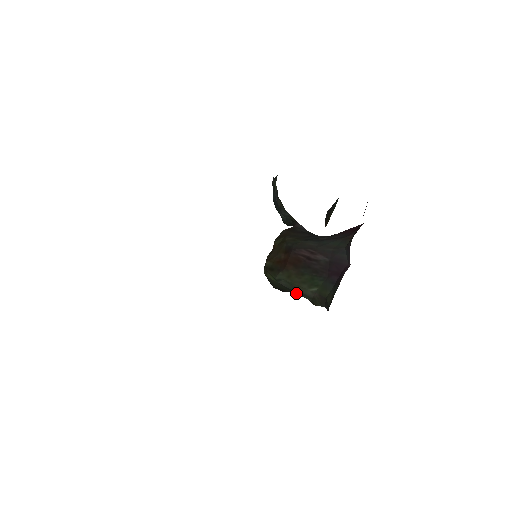
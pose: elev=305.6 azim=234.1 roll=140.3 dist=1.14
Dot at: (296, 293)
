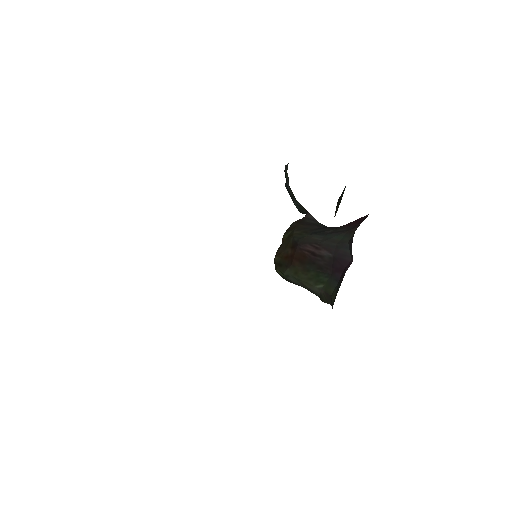
Dot at: occluded
